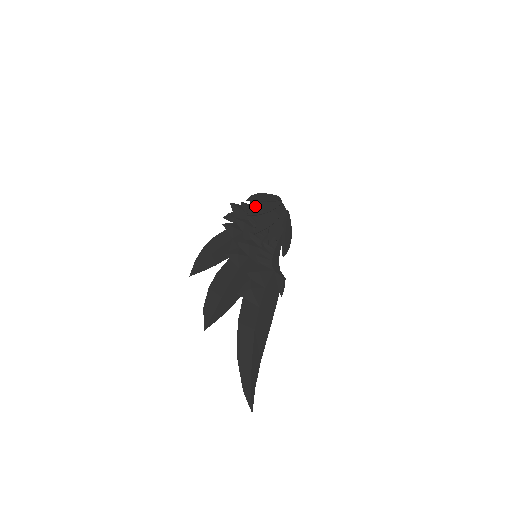
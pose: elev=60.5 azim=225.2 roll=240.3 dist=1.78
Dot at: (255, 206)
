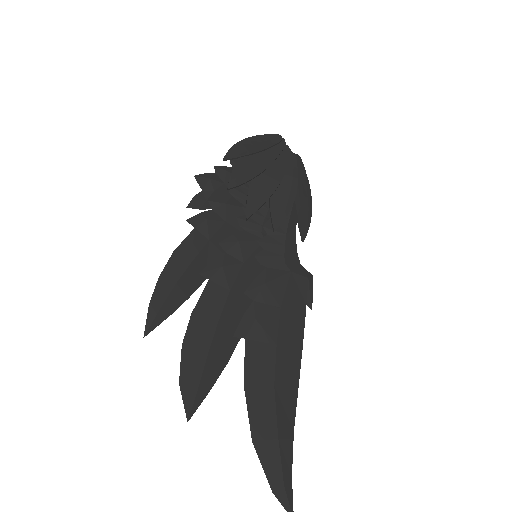
Dot at: (239, 167)
